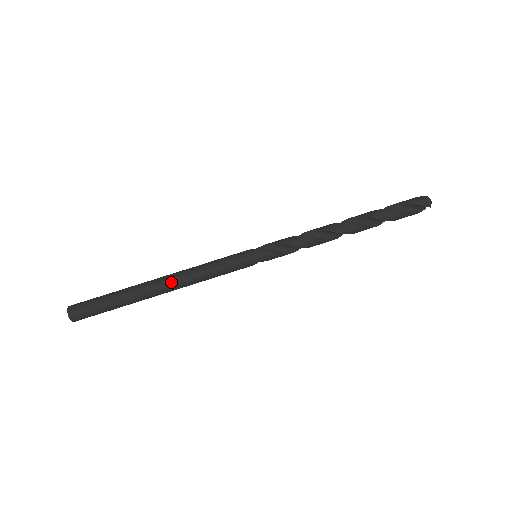
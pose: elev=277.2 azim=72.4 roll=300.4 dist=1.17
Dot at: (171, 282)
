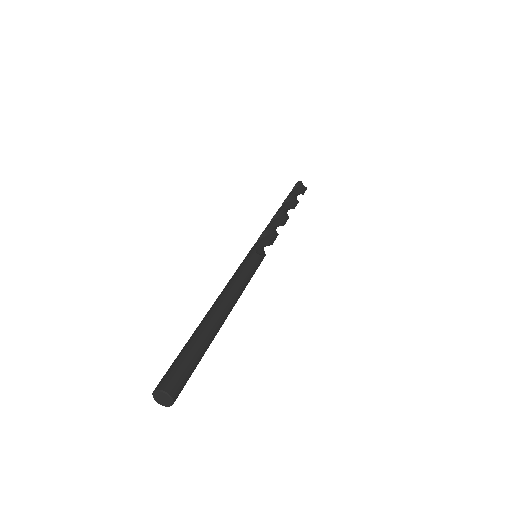
Dot at: (215, 301)
